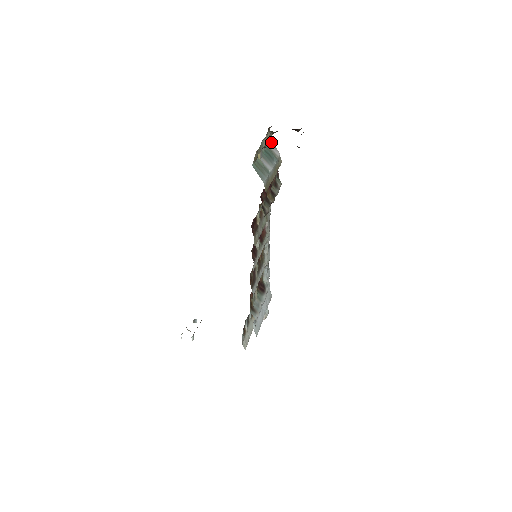
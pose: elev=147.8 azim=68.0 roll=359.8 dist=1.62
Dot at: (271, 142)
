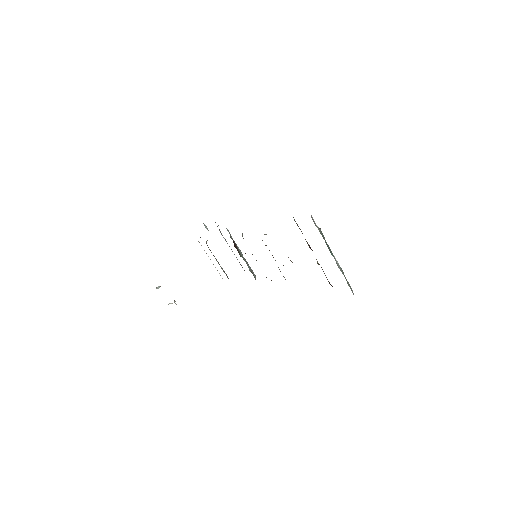
Dot at: occluded
